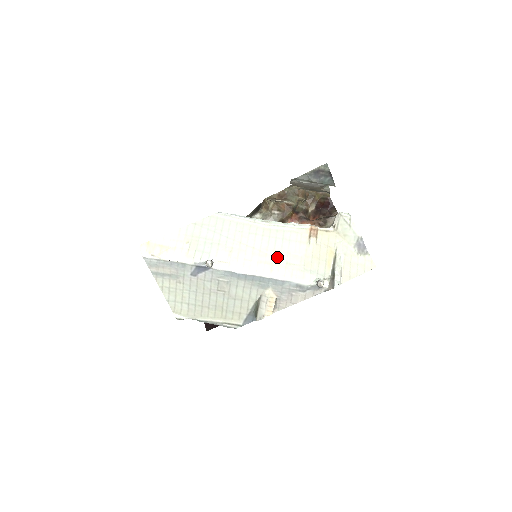
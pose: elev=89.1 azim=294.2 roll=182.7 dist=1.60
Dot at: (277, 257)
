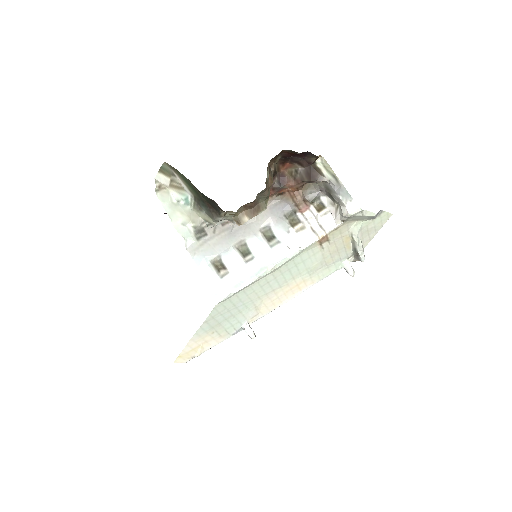
Dot at: (299, 279)
